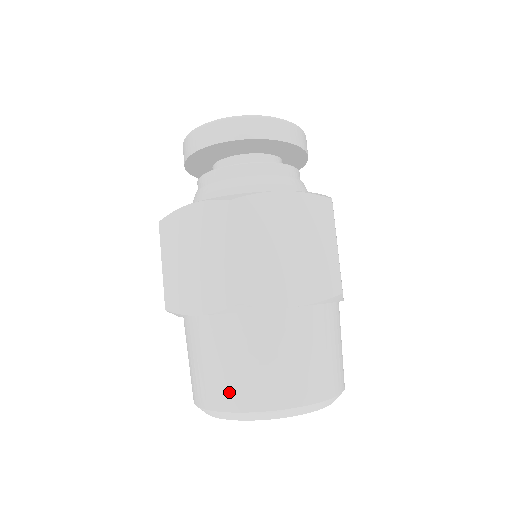
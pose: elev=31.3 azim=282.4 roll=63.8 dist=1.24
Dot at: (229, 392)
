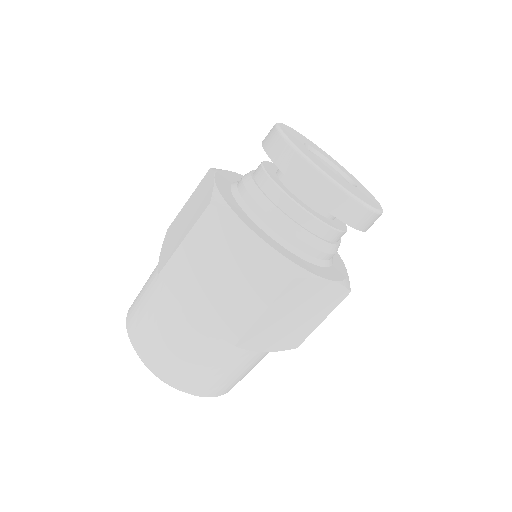
Dot at: (173, 371)
